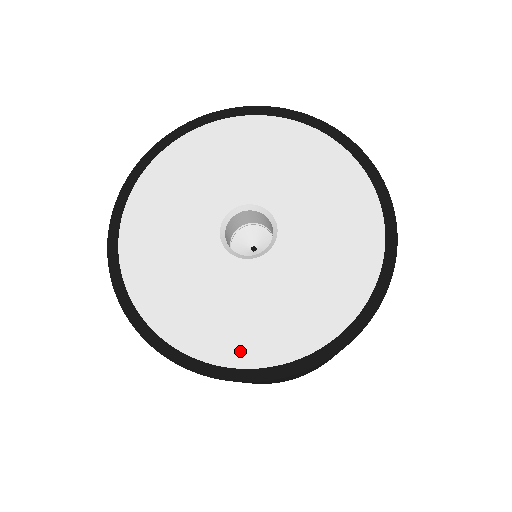
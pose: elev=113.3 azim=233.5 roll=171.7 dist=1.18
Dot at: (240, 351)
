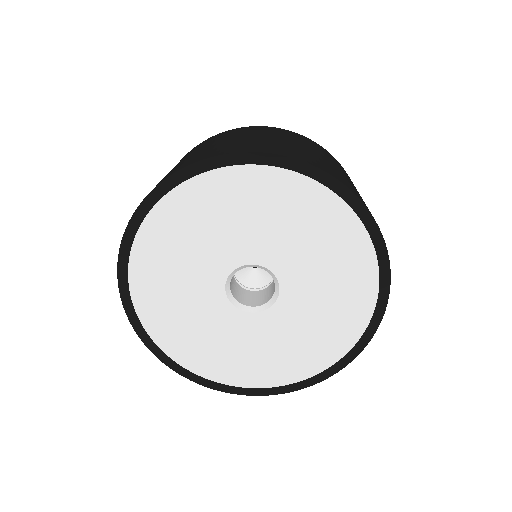
Dot at: (265, 377)
